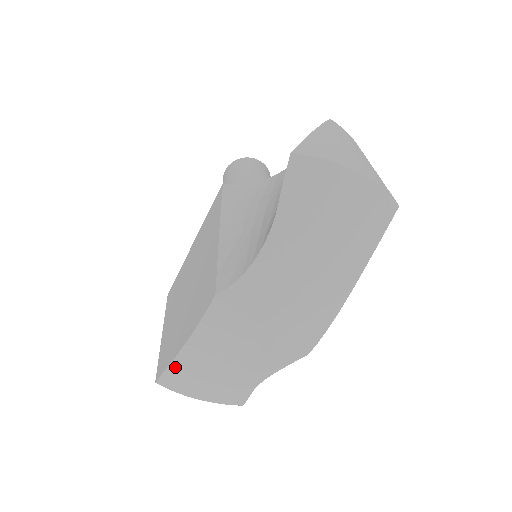
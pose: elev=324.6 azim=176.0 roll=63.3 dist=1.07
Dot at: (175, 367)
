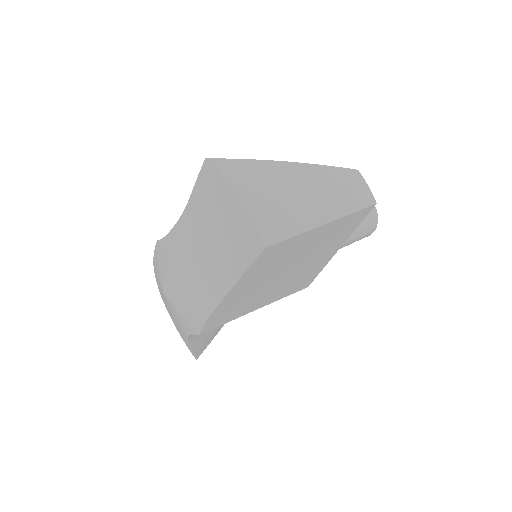
Dot at: (159, 289)
